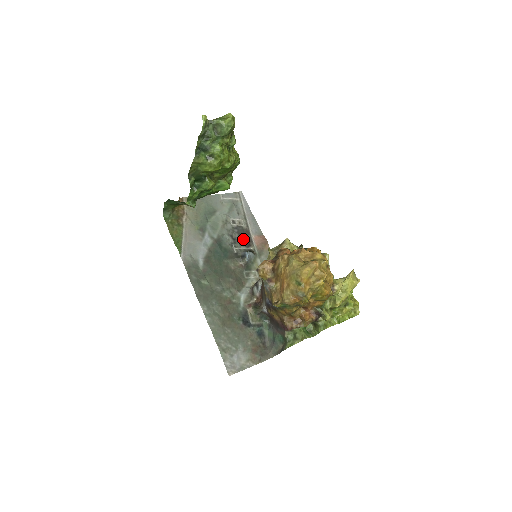
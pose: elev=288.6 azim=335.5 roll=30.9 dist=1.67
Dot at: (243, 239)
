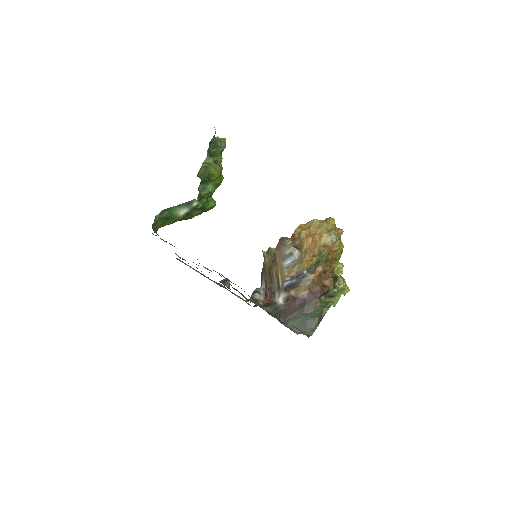
Dot at: occluded
